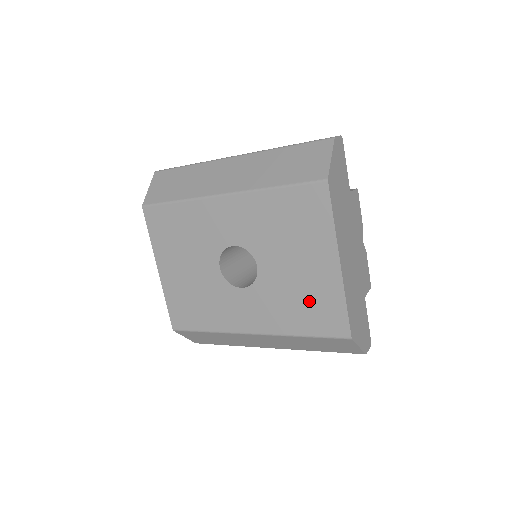
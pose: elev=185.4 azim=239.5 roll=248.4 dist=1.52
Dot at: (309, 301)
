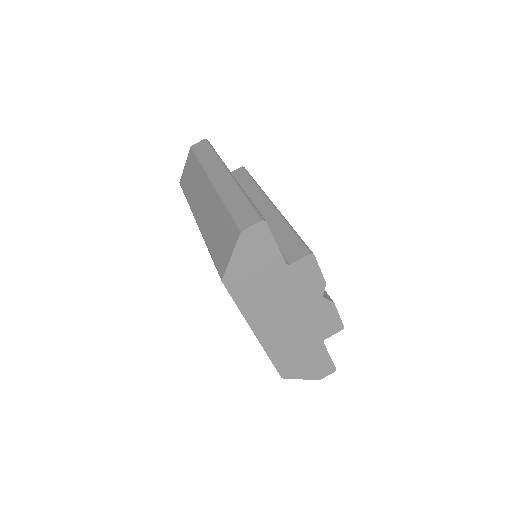
Dot at: occluded
